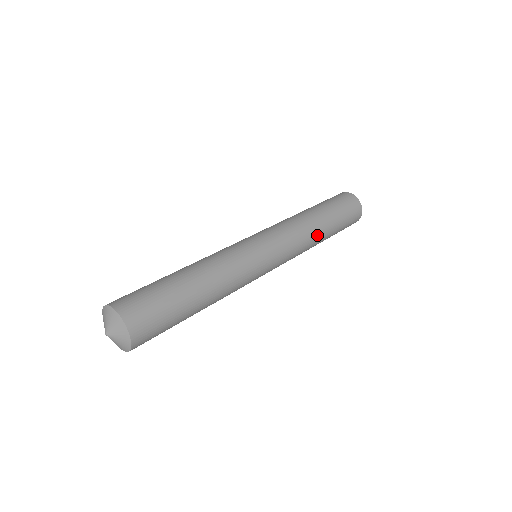
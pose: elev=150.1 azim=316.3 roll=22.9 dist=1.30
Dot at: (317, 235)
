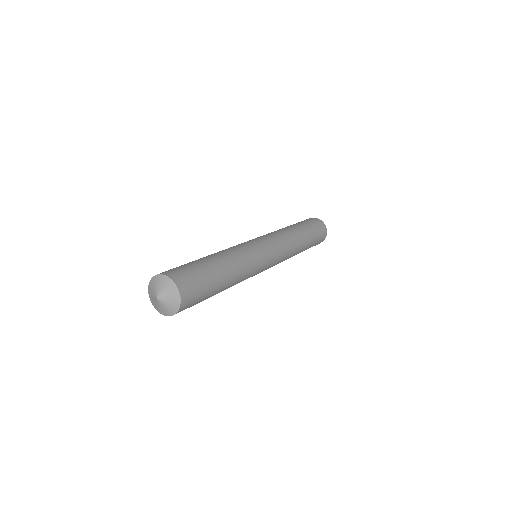
Dot at: (298, 250)
